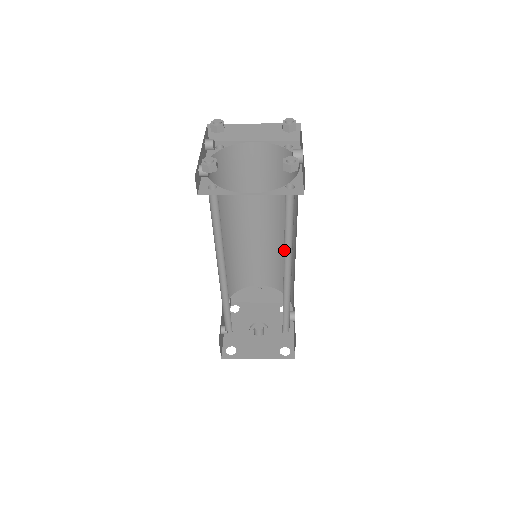
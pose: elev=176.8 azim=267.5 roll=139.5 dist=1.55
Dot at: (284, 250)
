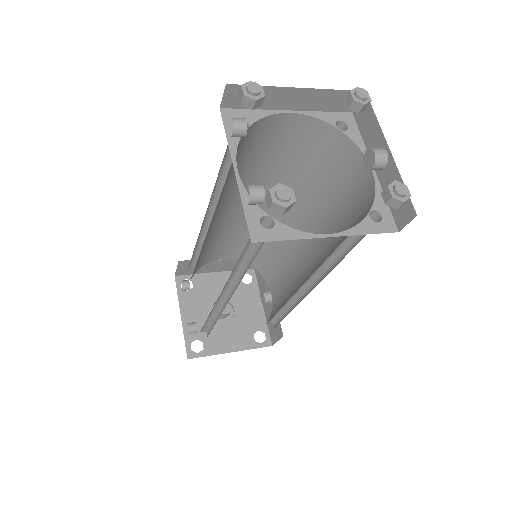
Dot at: occluded
